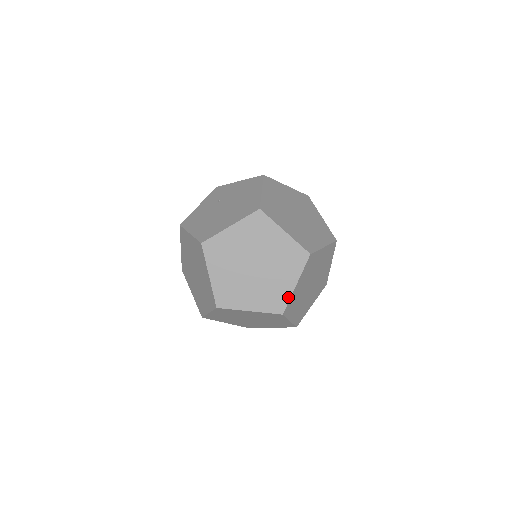
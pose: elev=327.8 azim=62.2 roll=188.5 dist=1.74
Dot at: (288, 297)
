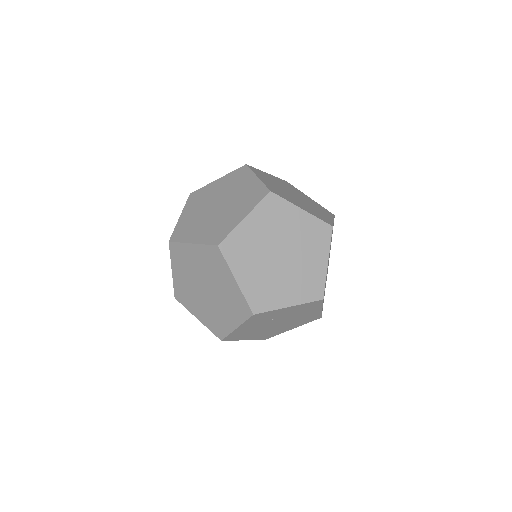
Dot at: (231, 229)
